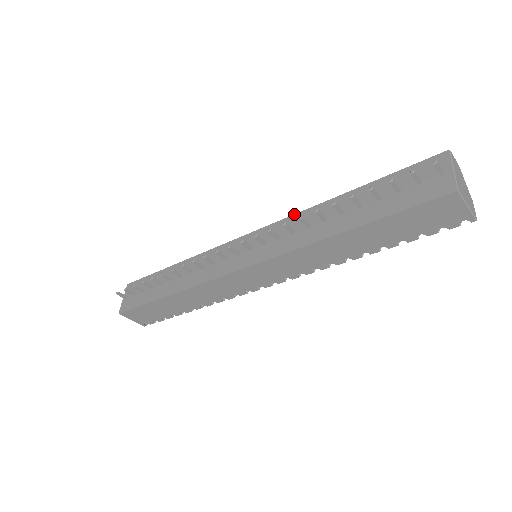
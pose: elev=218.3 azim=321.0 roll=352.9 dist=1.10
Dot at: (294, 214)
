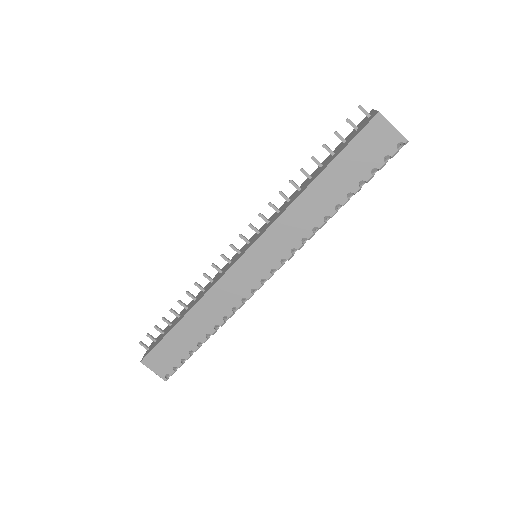
Dot at: (280, 207)
